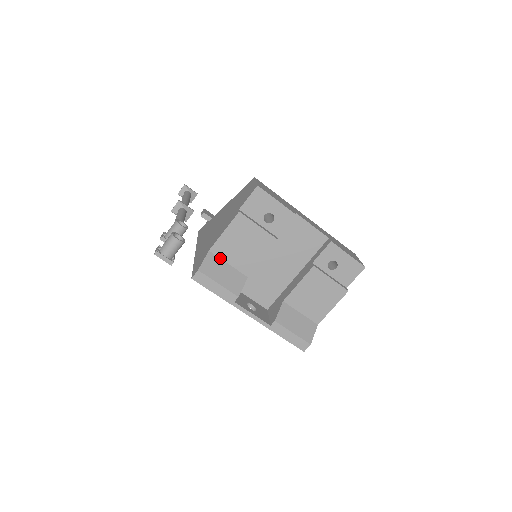
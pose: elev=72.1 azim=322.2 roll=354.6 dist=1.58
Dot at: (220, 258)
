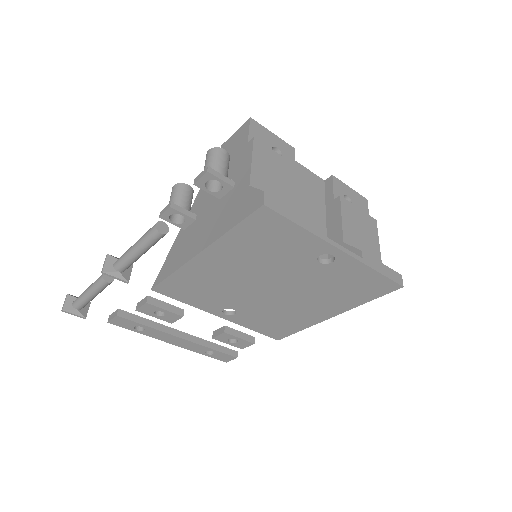
Dot at: occluded
